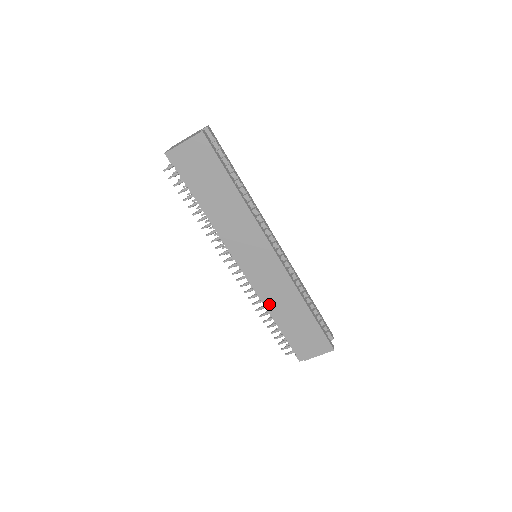
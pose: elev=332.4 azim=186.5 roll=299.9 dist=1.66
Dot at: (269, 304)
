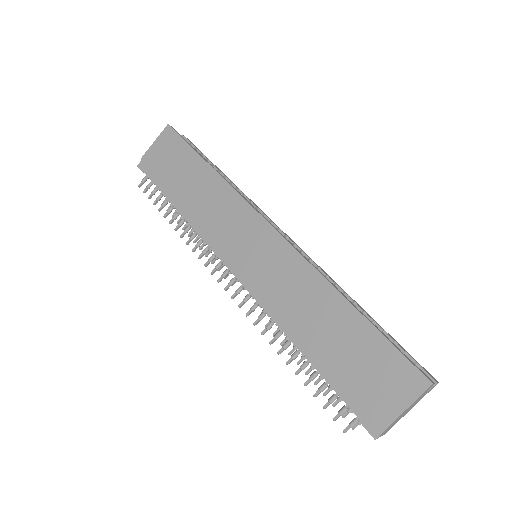
Dot at: (283, 318)
